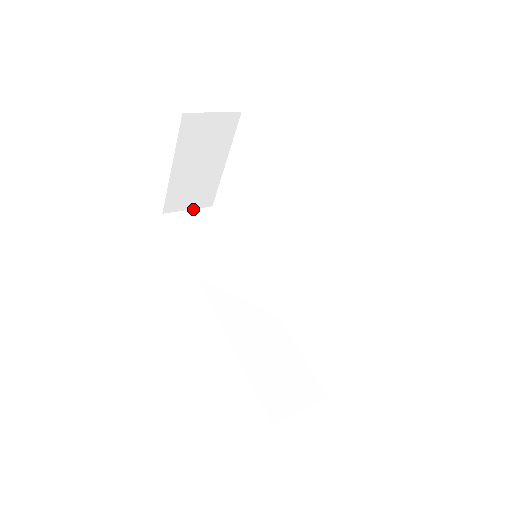
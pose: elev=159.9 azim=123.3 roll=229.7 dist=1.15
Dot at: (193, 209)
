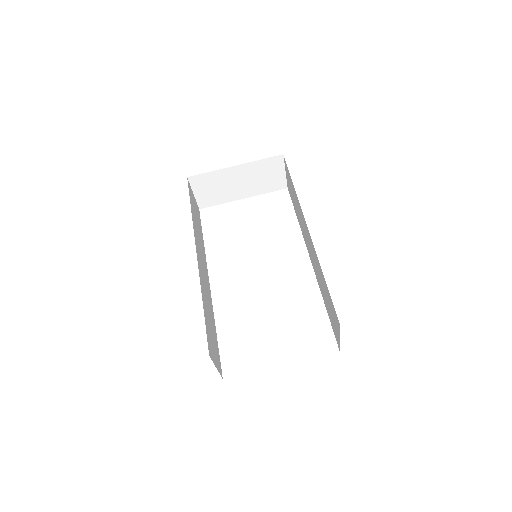
Dot at: (195, 197)
